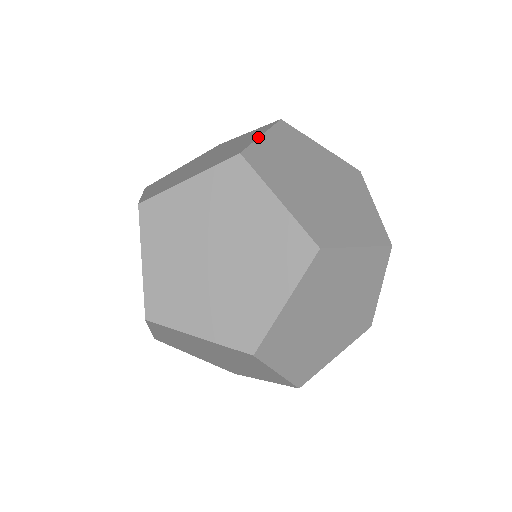
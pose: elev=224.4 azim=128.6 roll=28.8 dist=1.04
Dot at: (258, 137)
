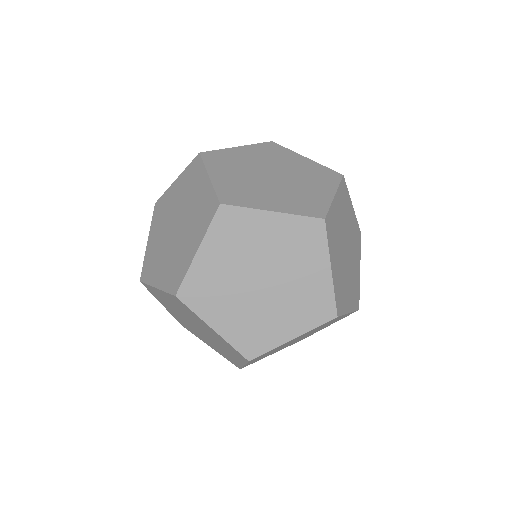
Dot at: (193, 258)
